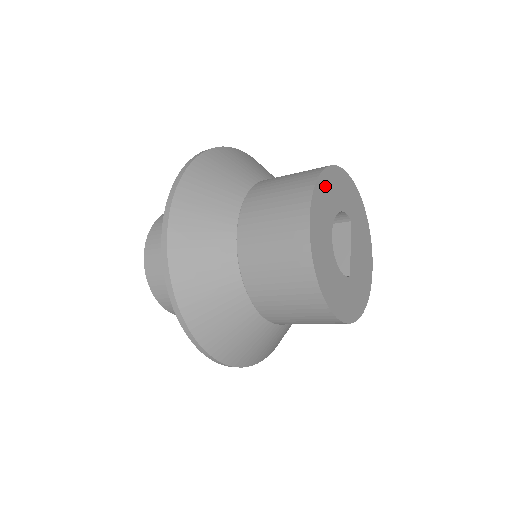
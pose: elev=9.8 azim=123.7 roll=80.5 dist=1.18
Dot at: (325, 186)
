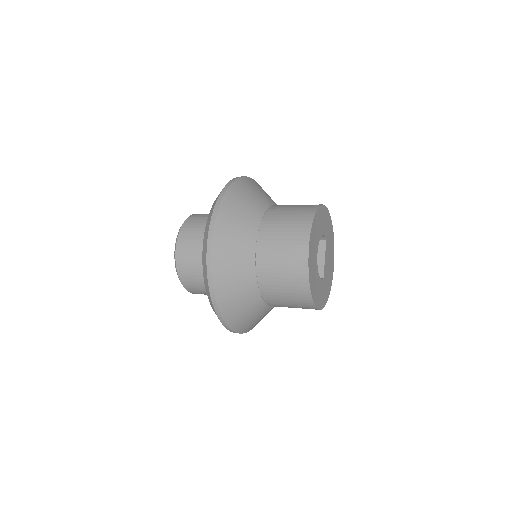
Dot at: (316, 222)
